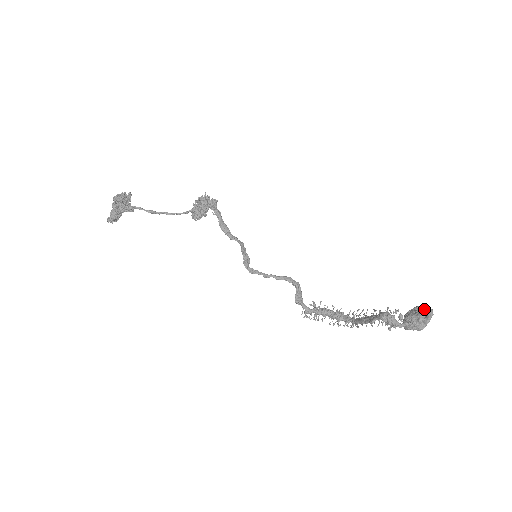
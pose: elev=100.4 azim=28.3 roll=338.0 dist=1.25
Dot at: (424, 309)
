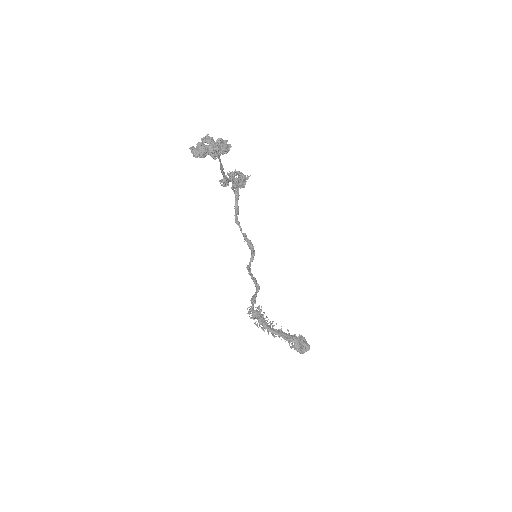
Dot at: occluded
